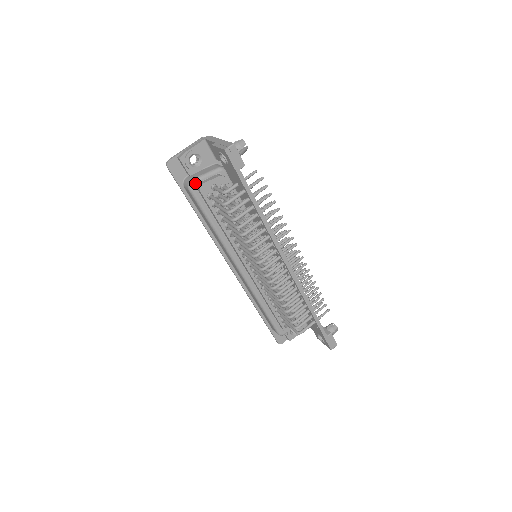
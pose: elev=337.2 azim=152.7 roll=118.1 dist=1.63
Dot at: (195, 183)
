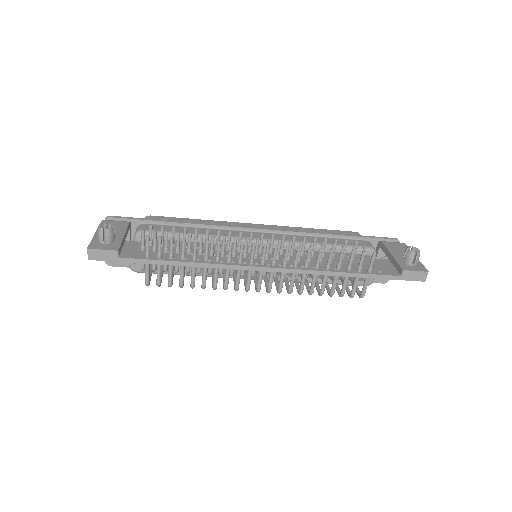
Dot at: (132, 265)
